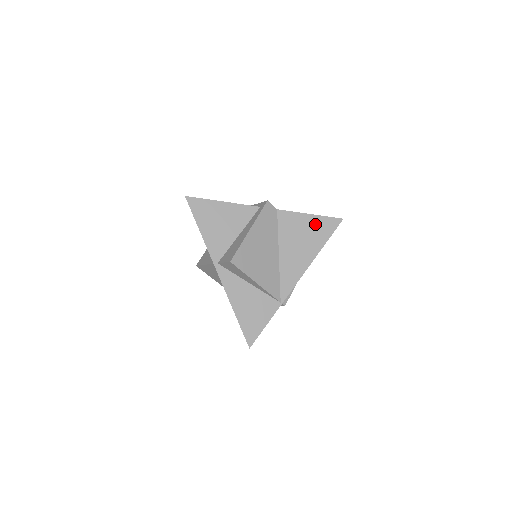
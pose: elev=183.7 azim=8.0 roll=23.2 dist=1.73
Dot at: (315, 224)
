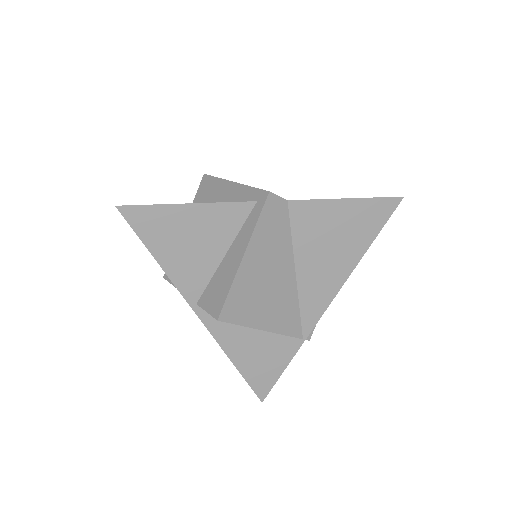
Dot at: (355, 214)
